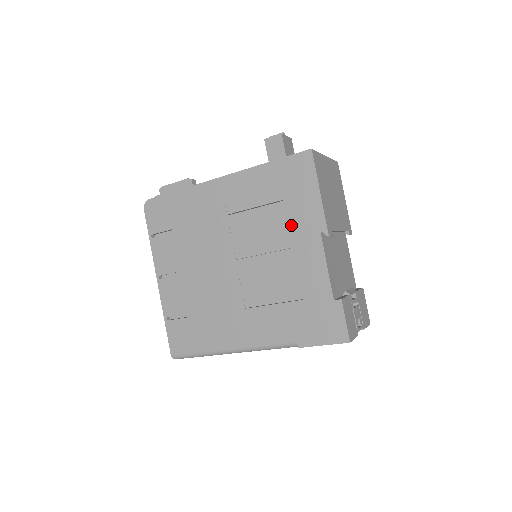
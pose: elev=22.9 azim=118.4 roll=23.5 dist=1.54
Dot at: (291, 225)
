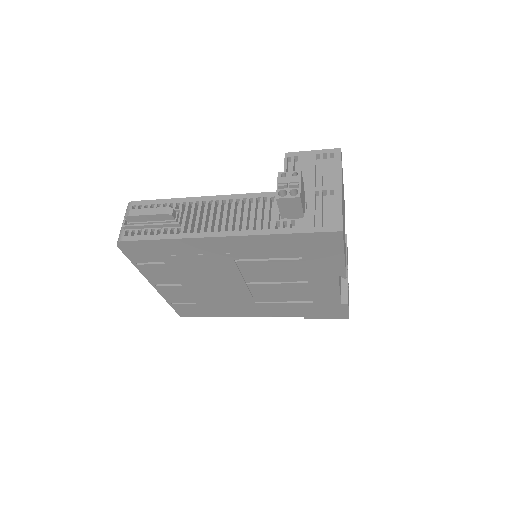
Dot at: (309, 271)
